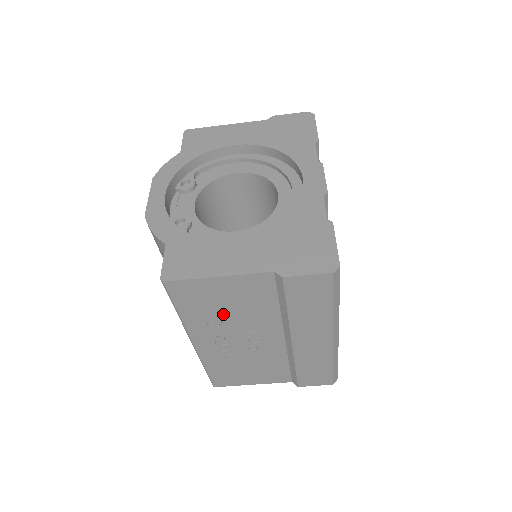
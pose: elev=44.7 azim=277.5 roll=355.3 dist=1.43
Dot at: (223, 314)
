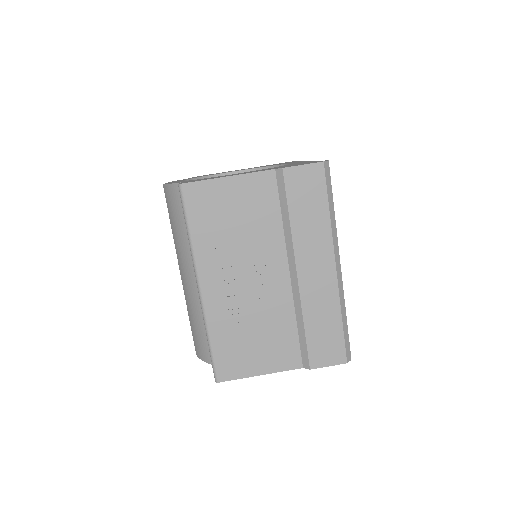
Dot at: (231, 234)
